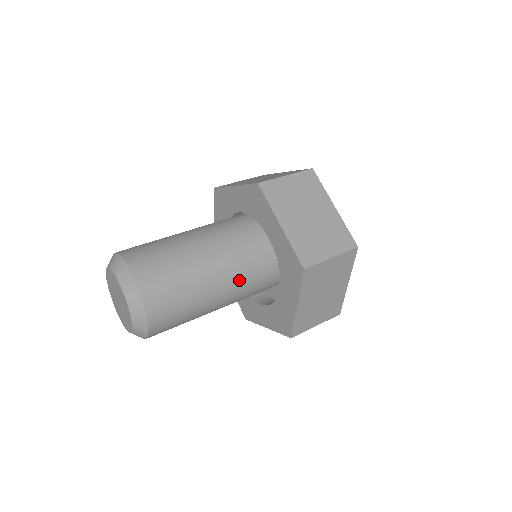
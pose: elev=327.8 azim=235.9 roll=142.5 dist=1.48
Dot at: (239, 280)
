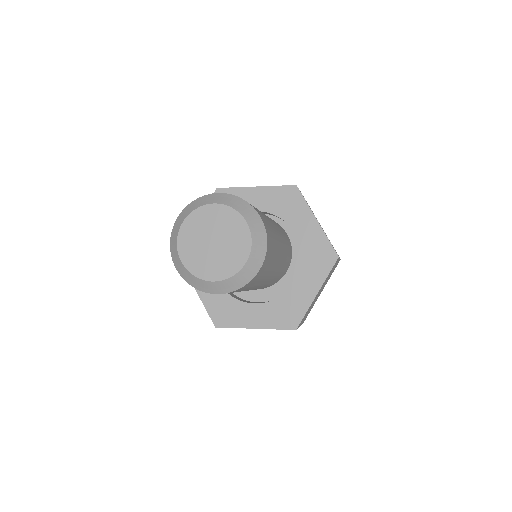
Dot at: (283, 260)
